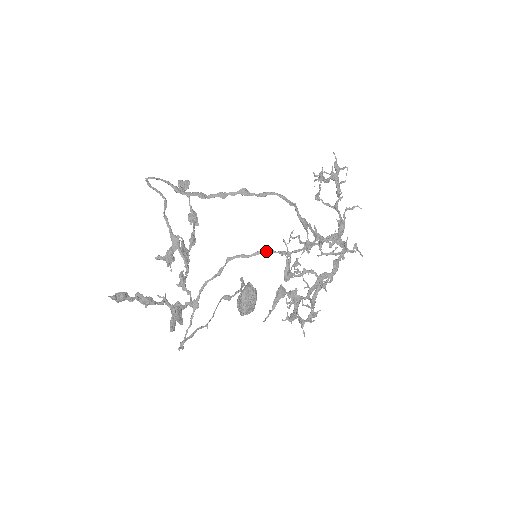
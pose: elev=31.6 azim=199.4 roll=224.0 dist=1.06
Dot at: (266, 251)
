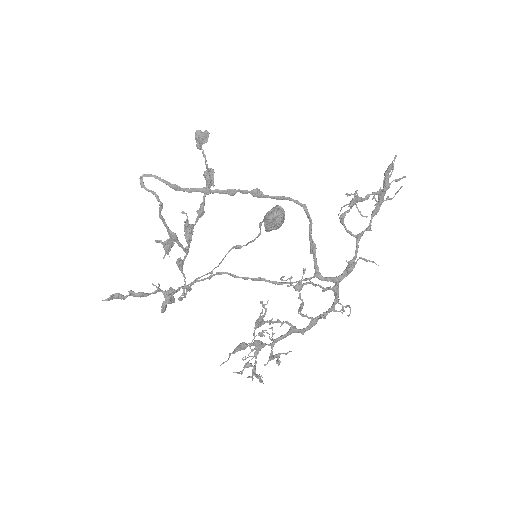
Dot at: (254, 279)
